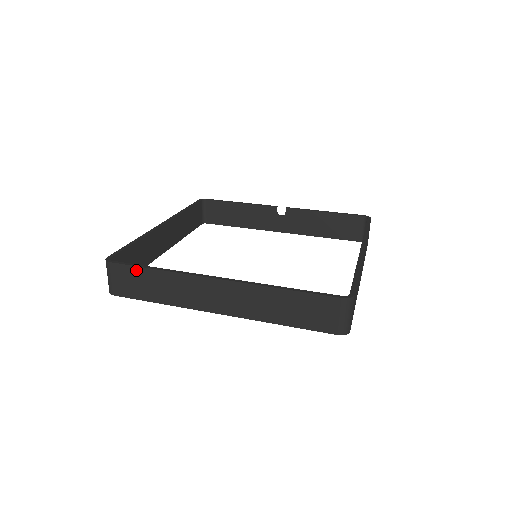
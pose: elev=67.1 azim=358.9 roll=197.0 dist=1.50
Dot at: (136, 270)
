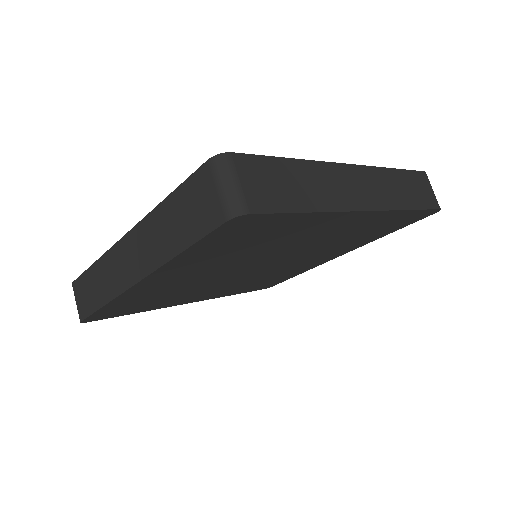
Dot at: (84, 277)
